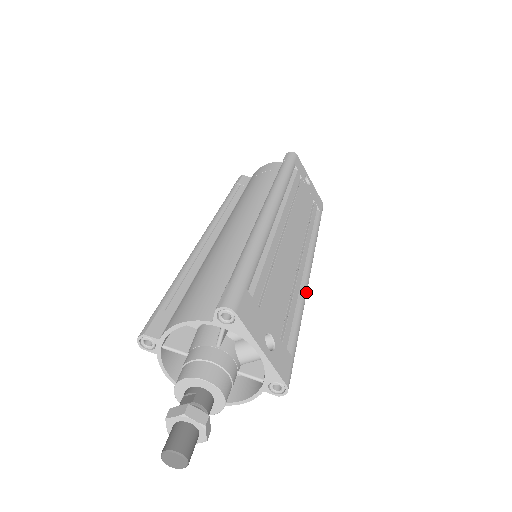
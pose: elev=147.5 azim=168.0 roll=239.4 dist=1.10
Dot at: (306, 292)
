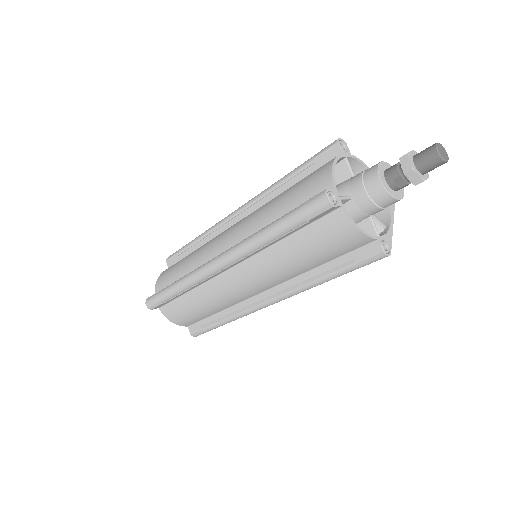
Dot at: occluded
